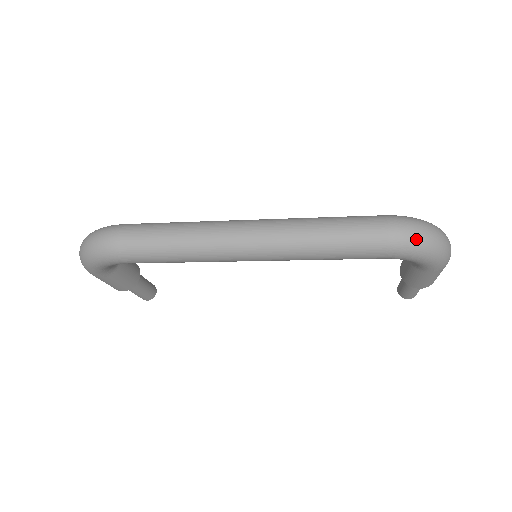
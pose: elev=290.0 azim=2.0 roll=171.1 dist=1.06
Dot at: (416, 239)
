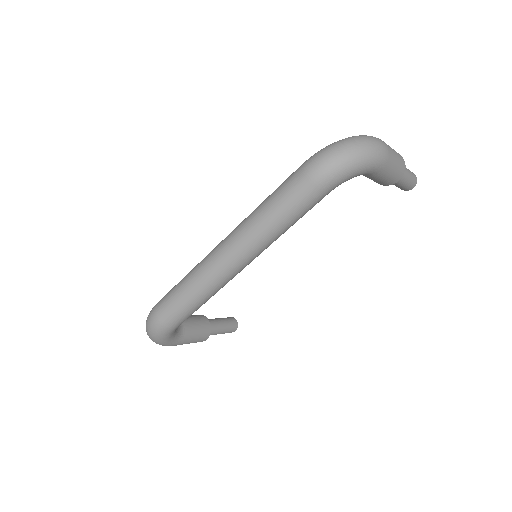
Dot at: (333, 164)
